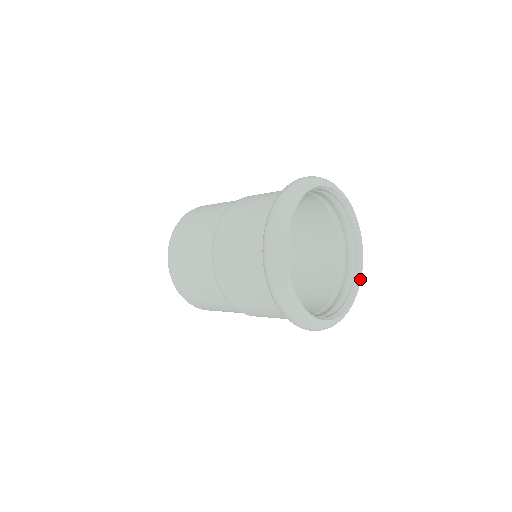
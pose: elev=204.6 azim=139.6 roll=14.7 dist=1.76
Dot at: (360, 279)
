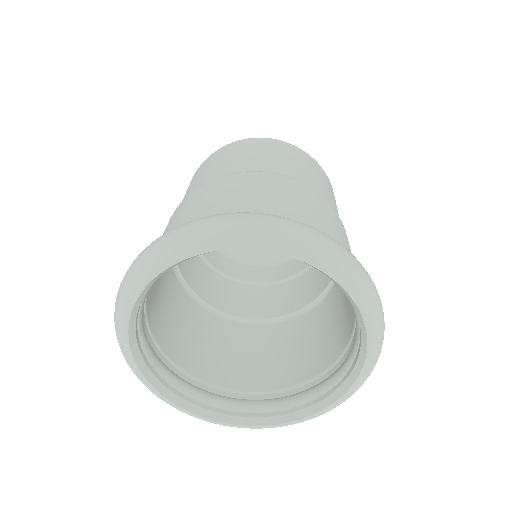
Dot at: (367, 356)
